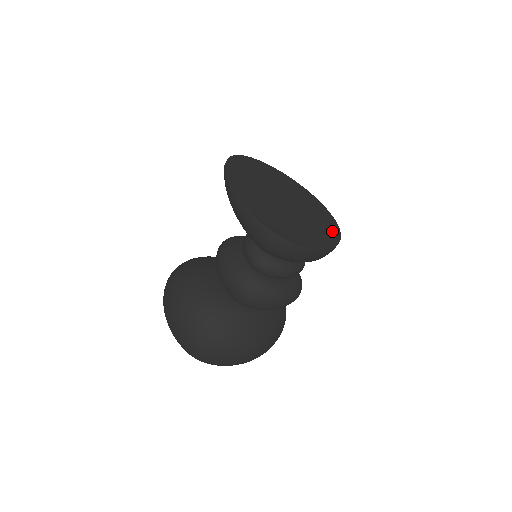
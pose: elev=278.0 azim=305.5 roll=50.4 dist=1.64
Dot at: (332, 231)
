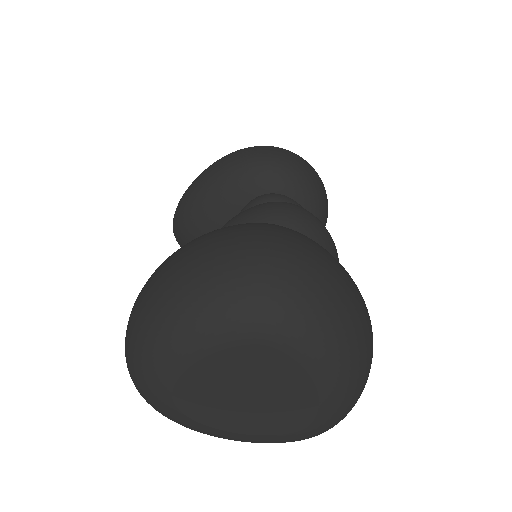
Dot at: occluded
